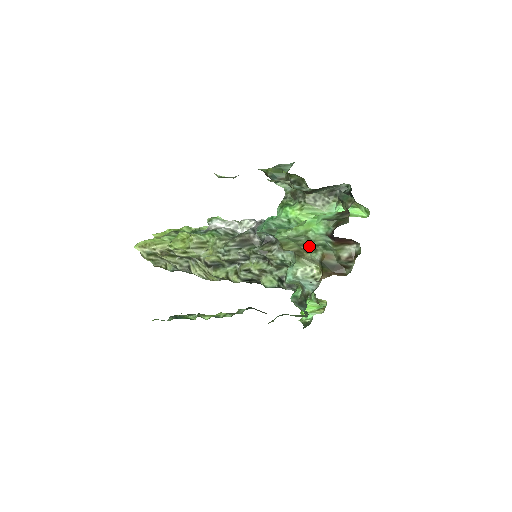
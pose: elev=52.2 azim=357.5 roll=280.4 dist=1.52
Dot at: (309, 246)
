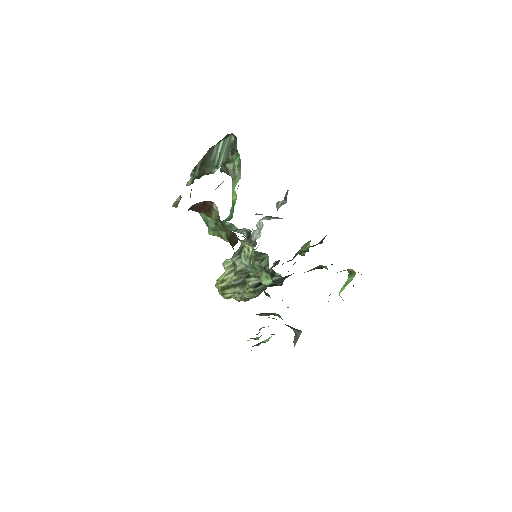
Dot at: (222, 227)
